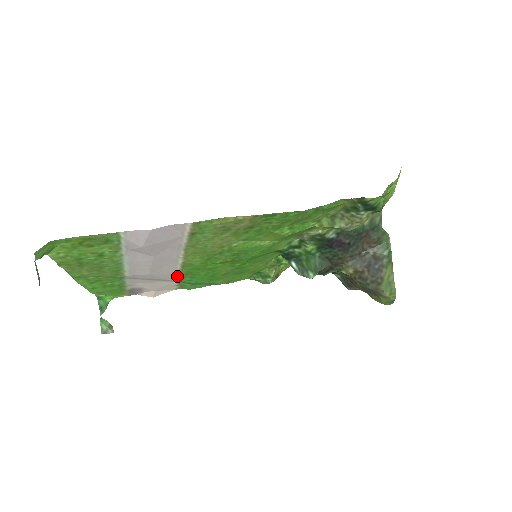
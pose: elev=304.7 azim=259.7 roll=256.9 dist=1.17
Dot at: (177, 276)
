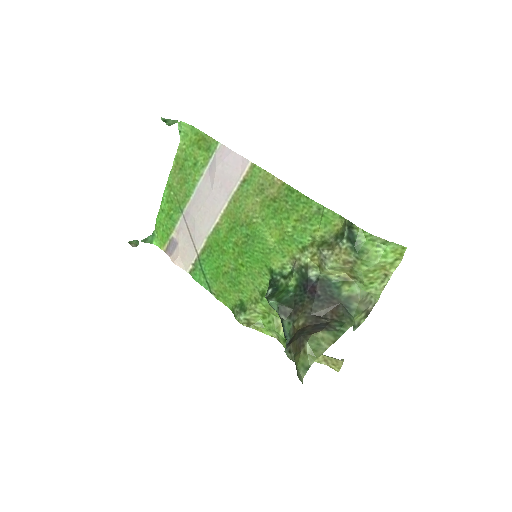
Dot at: (203, 245)
